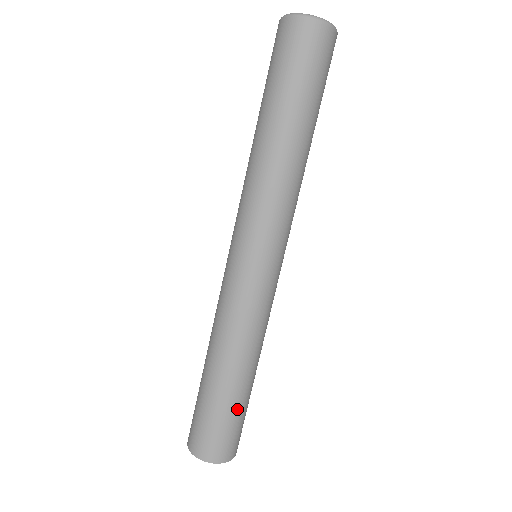
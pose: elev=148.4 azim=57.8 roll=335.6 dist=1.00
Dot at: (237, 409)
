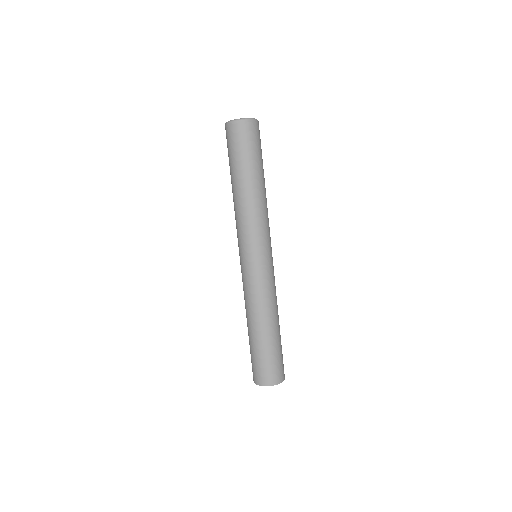
Dot at: occluded
